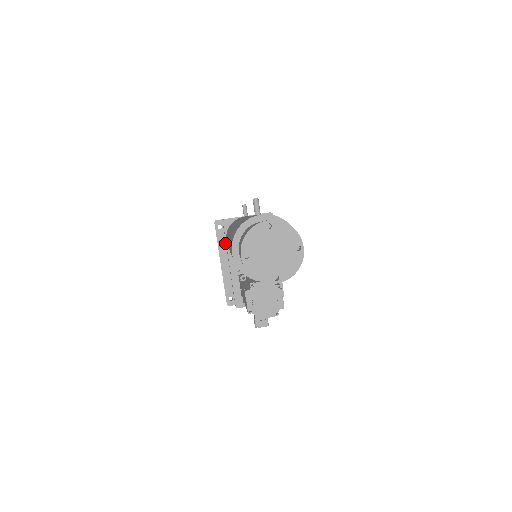
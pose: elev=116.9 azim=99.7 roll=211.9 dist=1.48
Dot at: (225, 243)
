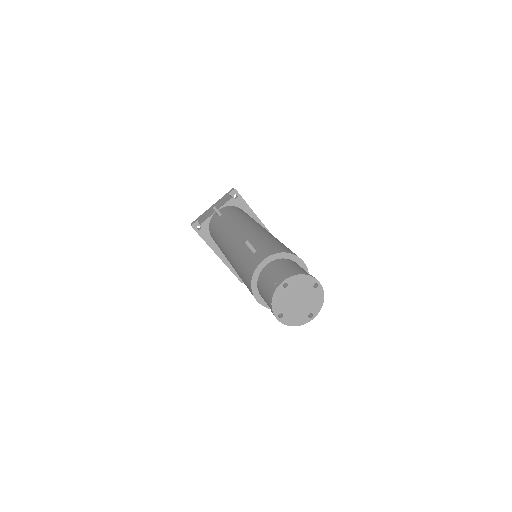
Dot at: (211, 238)
